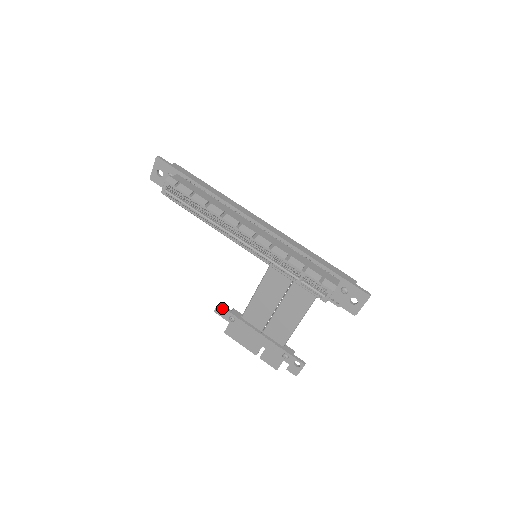
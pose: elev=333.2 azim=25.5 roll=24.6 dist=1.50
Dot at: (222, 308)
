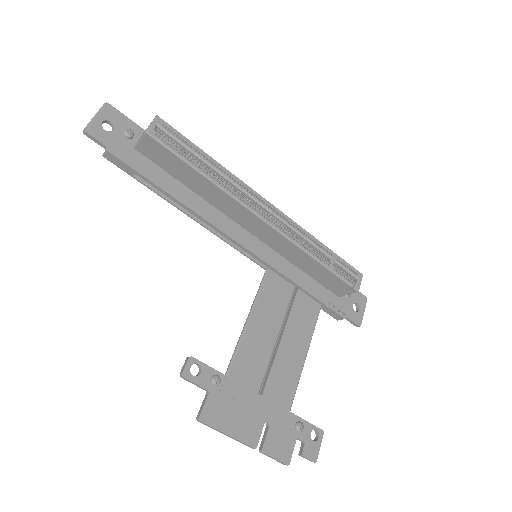
Dot at: (198, 362)
